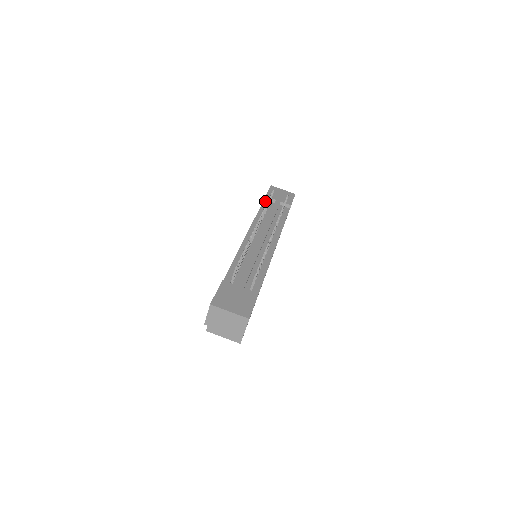
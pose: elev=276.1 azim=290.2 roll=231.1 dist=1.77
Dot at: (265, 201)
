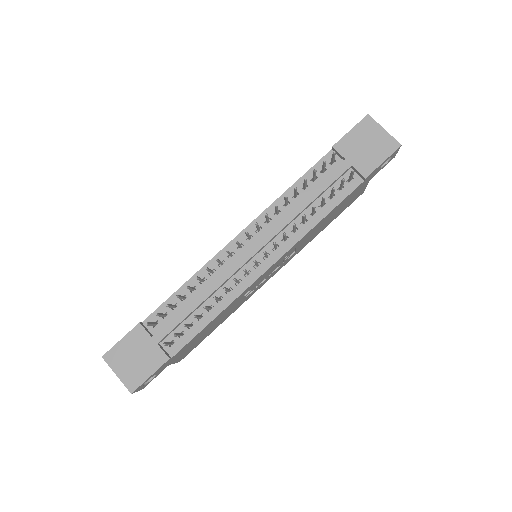
Dot at: (329, 155)
